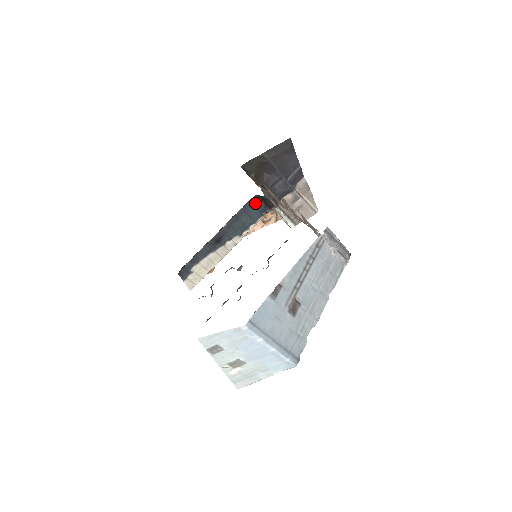
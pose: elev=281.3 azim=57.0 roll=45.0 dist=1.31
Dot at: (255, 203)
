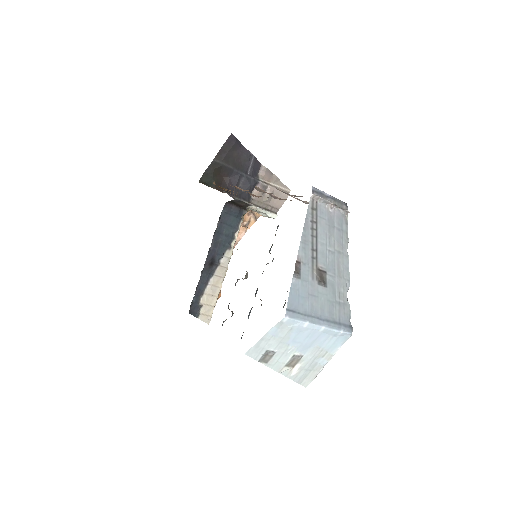
Dot at: (229, 211)
